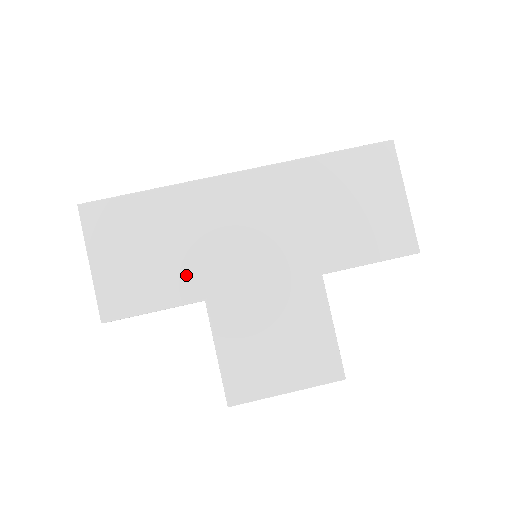
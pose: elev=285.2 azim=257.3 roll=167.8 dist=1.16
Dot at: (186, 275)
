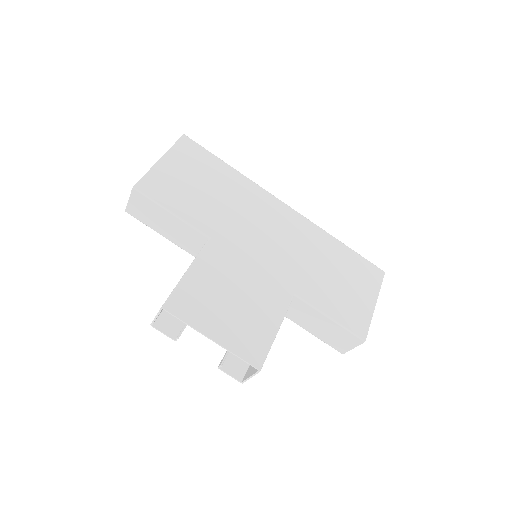
Dot at: (211, 216)
